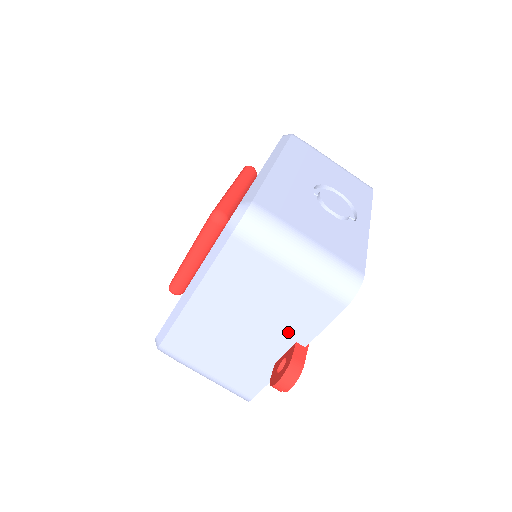
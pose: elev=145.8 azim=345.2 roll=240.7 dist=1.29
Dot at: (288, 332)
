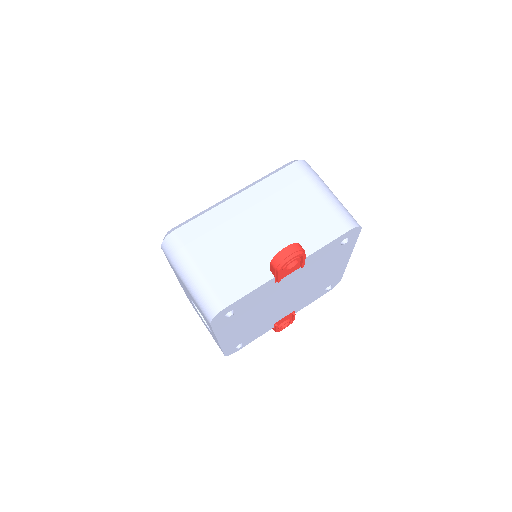
Dot at: (297, 241)
